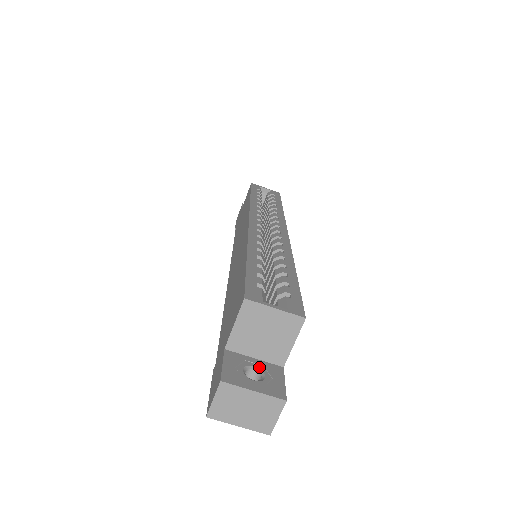
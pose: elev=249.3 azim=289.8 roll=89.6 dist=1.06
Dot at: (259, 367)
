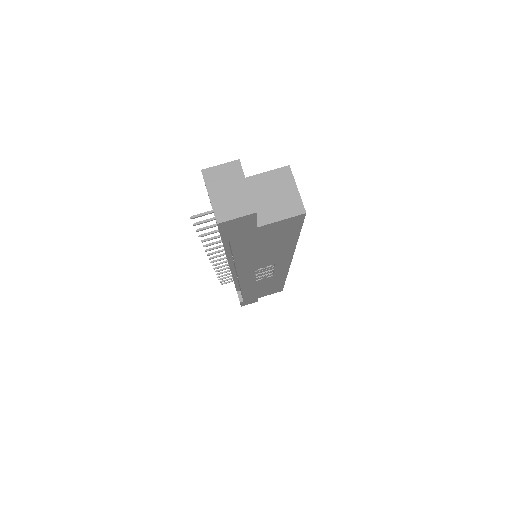
Dot at: occluded
